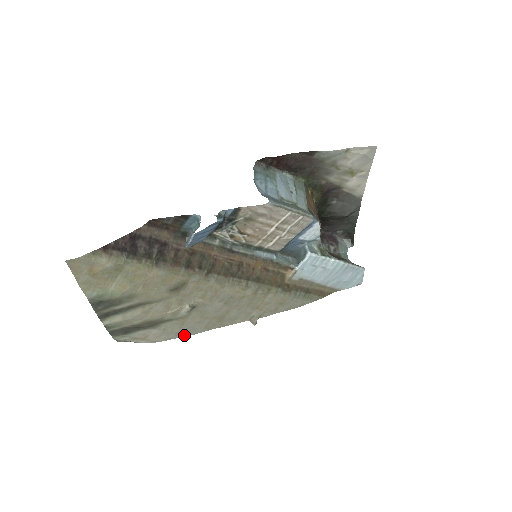
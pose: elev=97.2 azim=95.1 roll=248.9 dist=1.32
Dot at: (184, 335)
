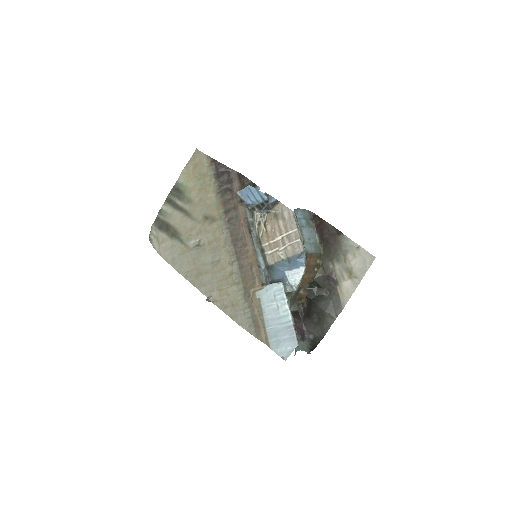
Dot at: (174, 265)
